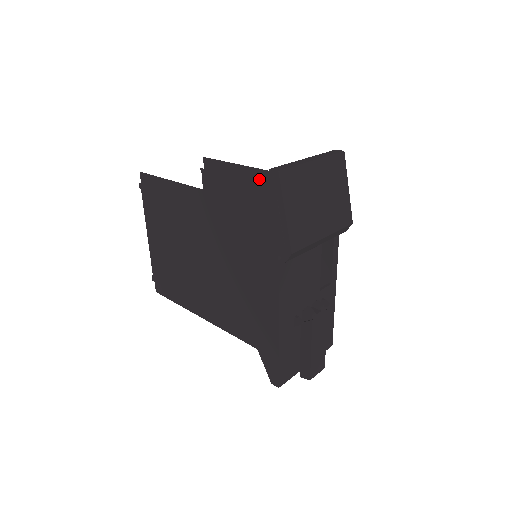
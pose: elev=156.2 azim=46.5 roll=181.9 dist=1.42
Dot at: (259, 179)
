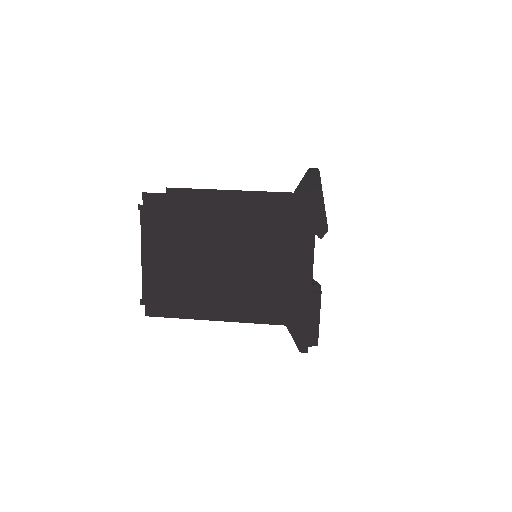
Dot at: occluded
